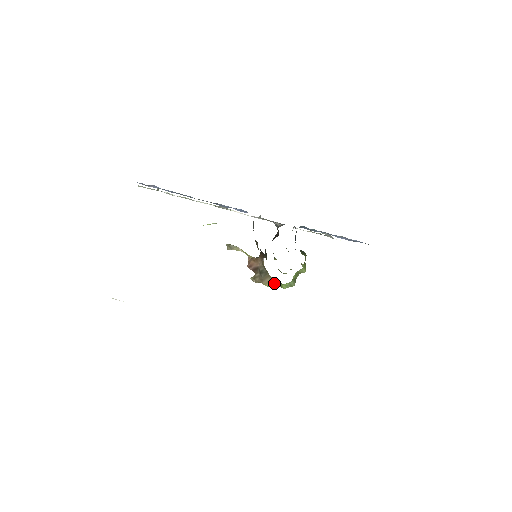
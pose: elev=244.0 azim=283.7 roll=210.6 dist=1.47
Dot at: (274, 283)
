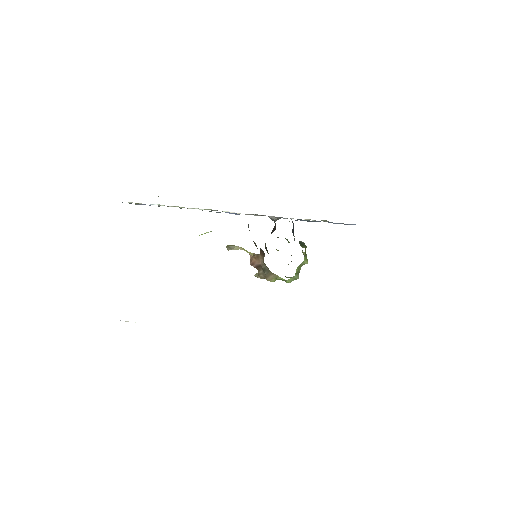
Dot at: (278, 279)
